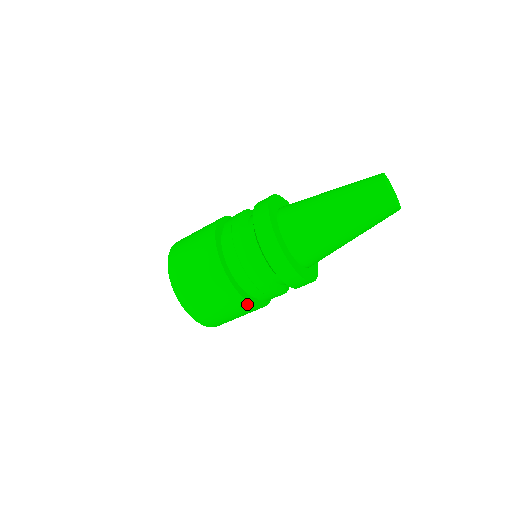
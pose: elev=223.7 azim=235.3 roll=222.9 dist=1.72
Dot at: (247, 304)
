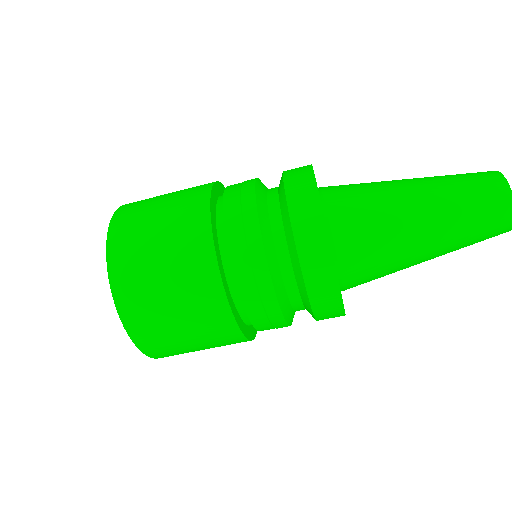
Dot at: (224, 308)
